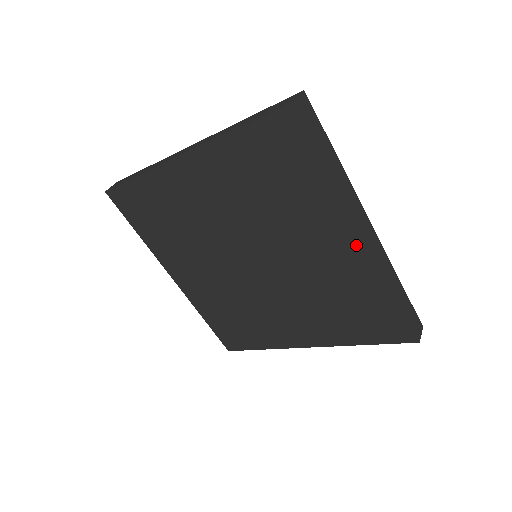
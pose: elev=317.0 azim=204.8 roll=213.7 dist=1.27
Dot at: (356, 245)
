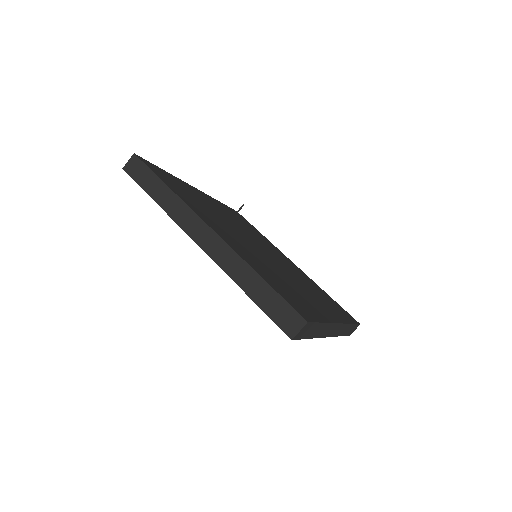
Dot at: occluded
